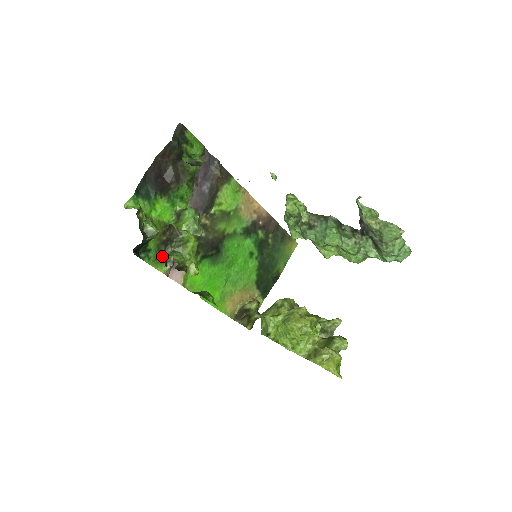
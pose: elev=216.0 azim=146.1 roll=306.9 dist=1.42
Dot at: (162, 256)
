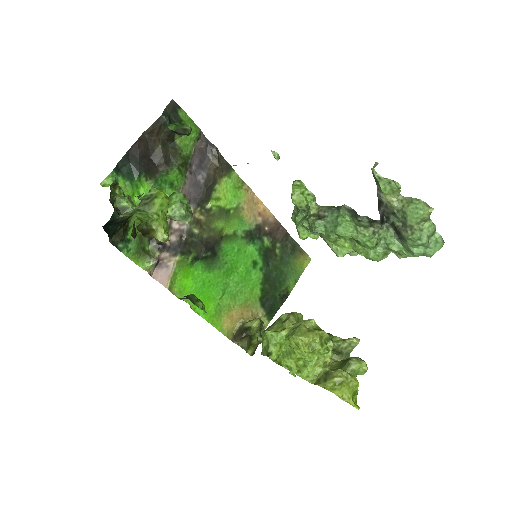
Dot at: (145, 250)
